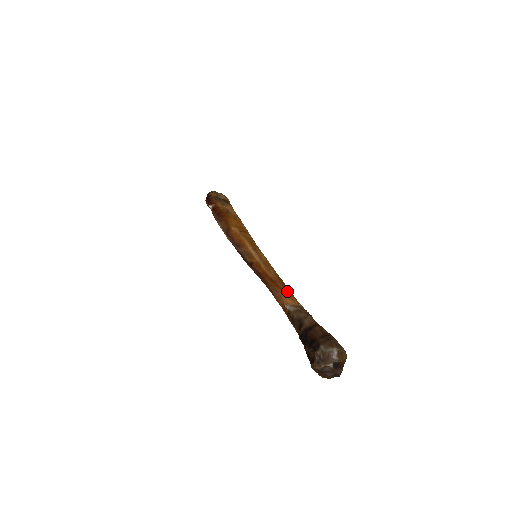
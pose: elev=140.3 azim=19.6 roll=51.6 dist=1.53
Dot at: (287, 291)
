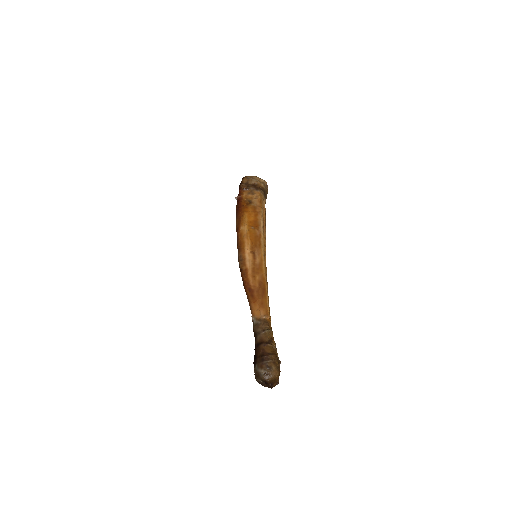
Dot at: (260, 301)
